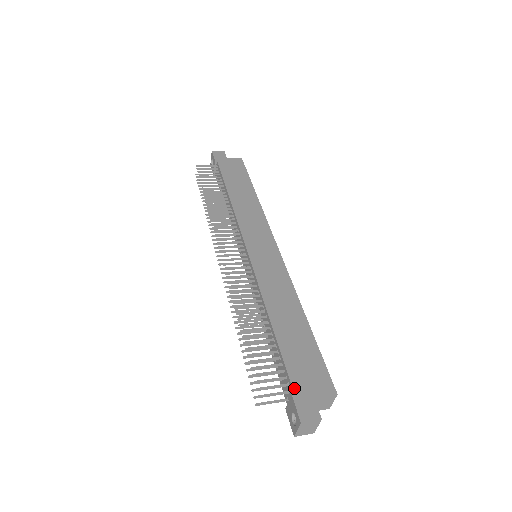
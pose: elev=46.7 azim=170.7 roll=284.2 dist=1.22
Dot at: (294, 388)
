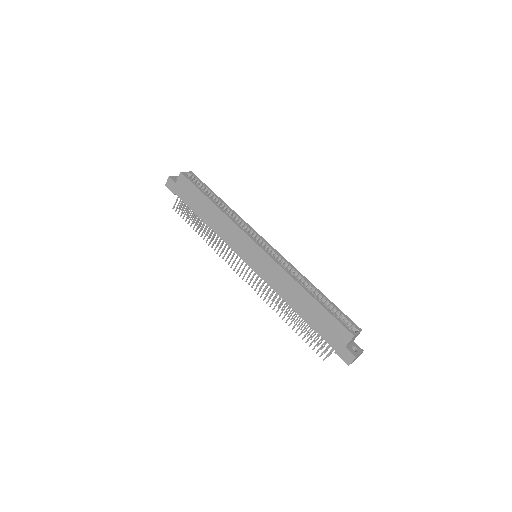
Dot at: (333, 348)
